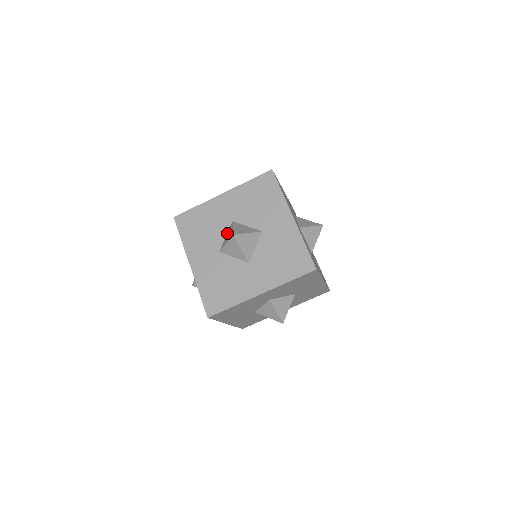
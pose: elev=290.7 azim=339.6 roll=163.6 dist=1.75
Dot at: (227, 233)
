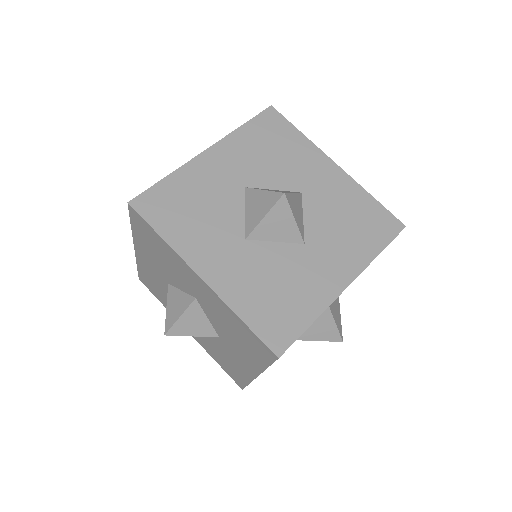
Dot at: (246, 206)
